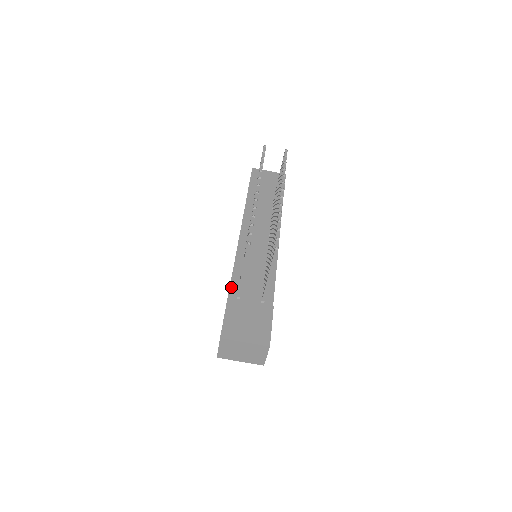
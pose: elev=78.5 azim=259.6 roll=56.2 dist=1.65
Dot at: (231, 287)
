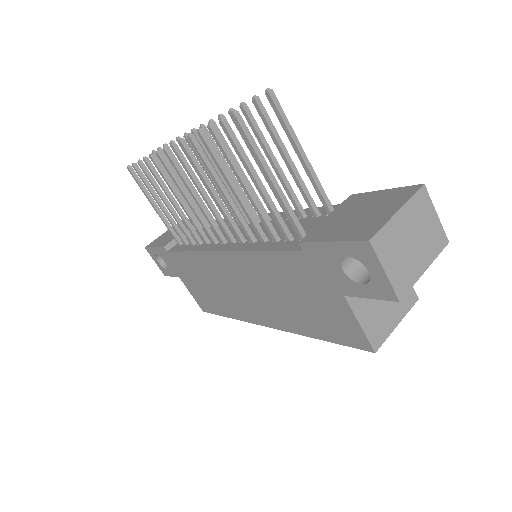
Dot at: (282, 249)
